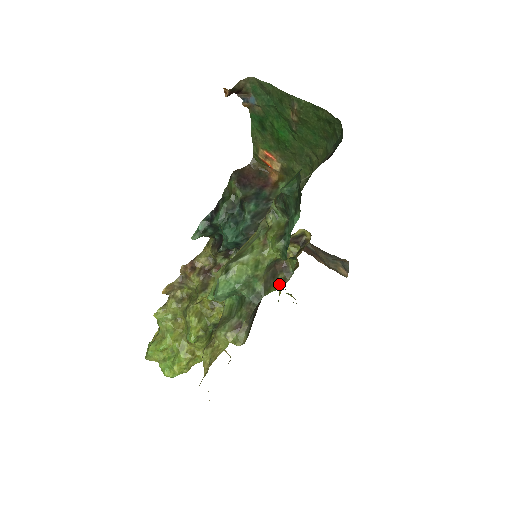
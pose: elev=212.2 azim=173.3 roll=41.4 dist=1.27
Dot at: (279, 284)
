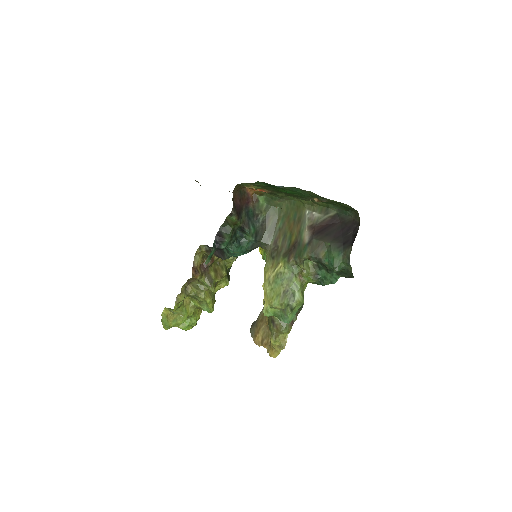
Dot at: occluded
